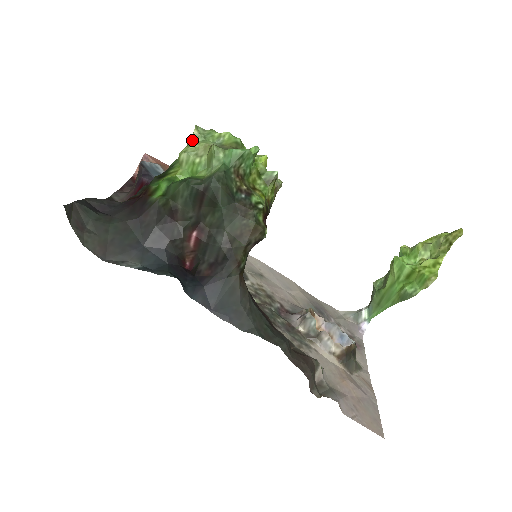
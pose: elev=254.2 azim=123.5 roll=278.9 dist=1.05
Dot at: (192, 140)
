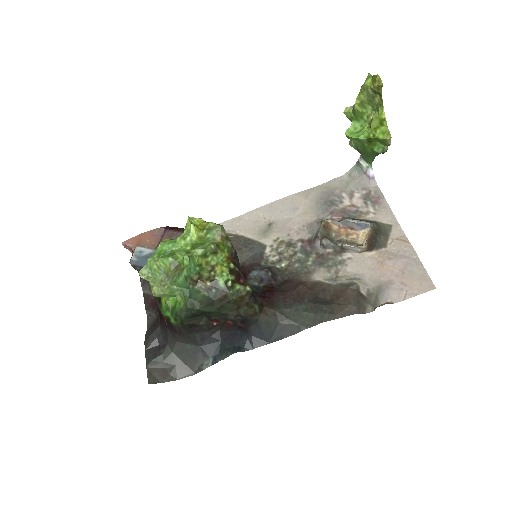
Dot at: (148, 281)
